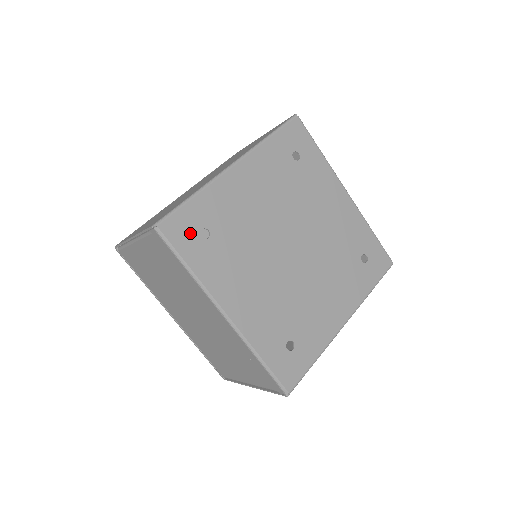
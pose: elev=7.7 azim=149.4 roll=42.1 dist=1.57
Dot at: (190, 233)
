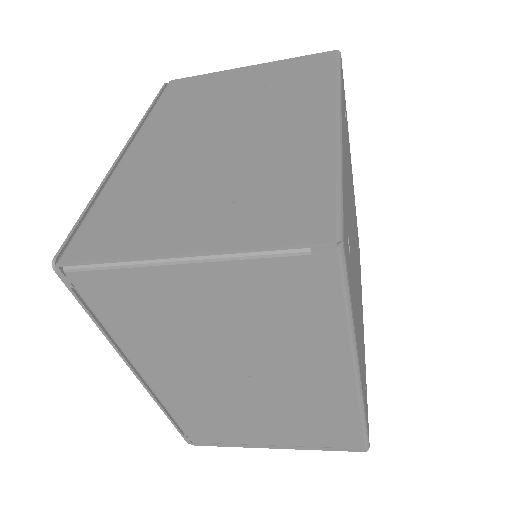
Dot at: (347, 247)
